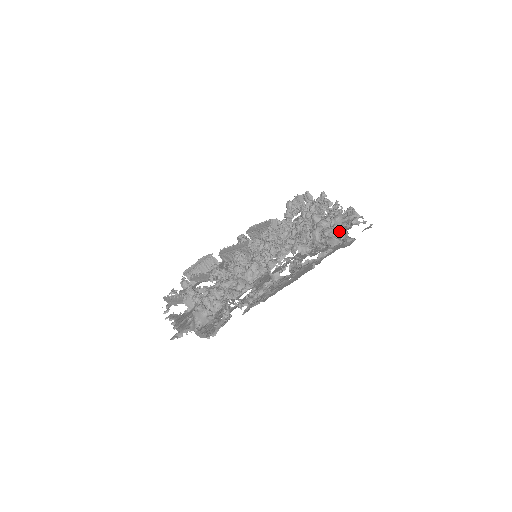
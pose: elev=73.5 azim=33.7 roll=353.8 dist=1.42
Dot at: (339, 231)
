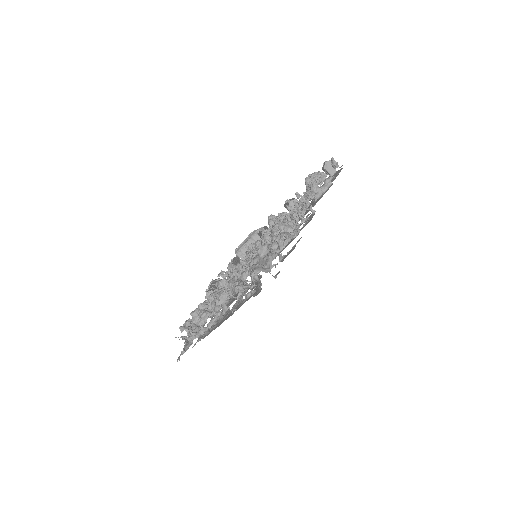
Dot at: occluded
